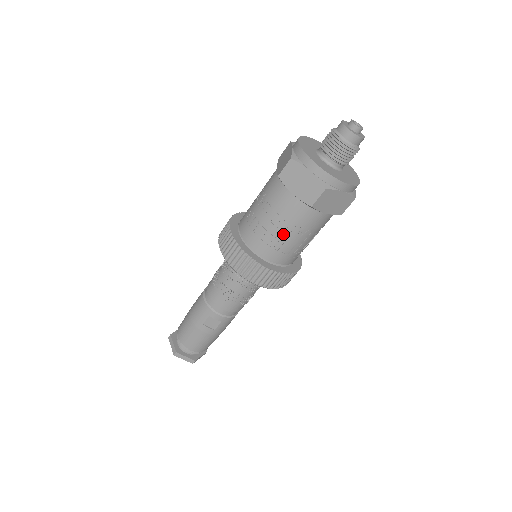
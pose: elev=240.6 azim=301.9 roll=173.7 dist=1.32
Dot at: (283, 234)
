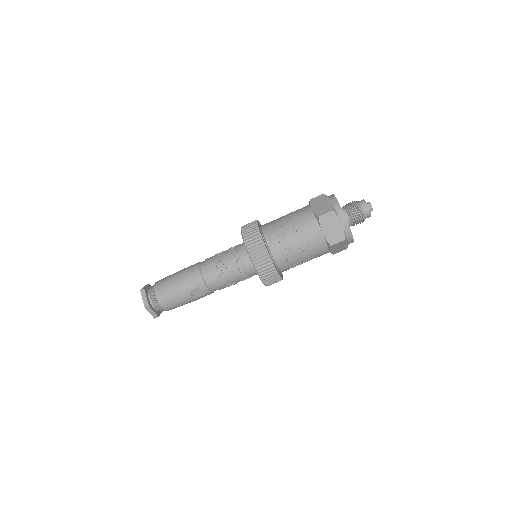
Dot at: (299, 254)
